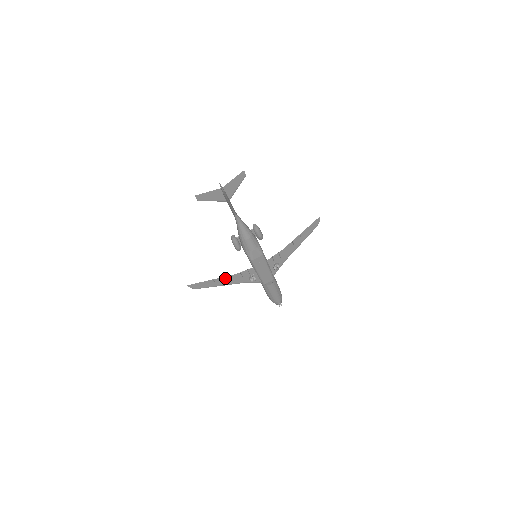
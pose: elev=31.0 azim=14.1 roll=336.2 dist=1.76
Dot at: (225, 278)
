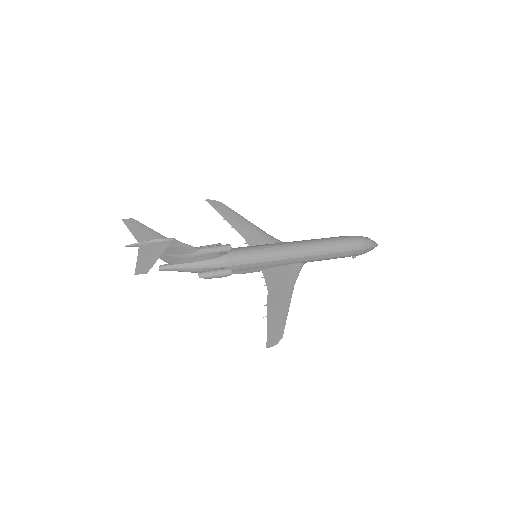
Dot at: (238, 227)
